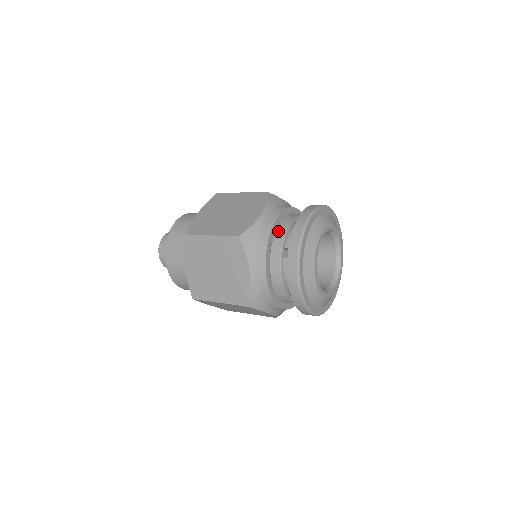
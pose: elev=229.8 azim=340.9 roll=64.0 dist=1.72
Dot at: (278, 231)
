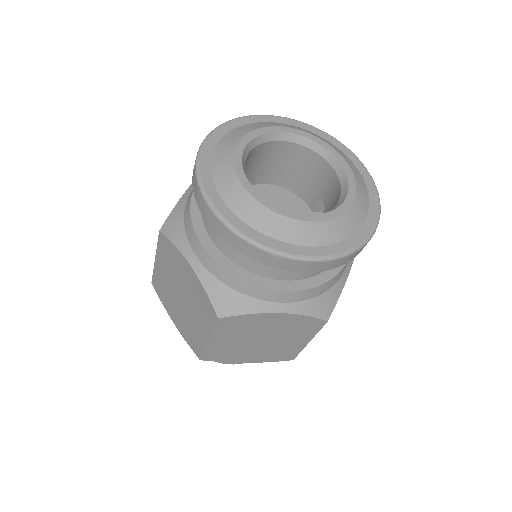
Dot at: occluded
